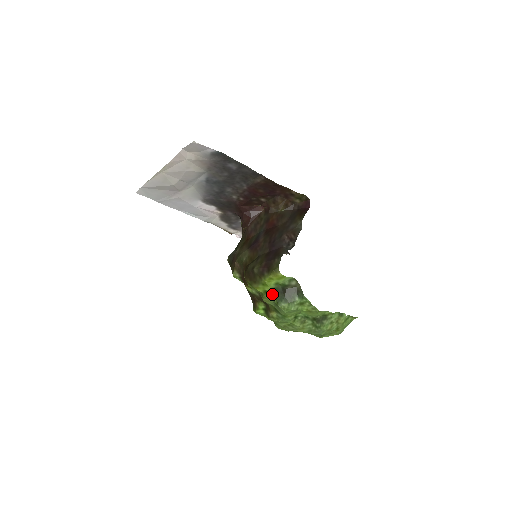
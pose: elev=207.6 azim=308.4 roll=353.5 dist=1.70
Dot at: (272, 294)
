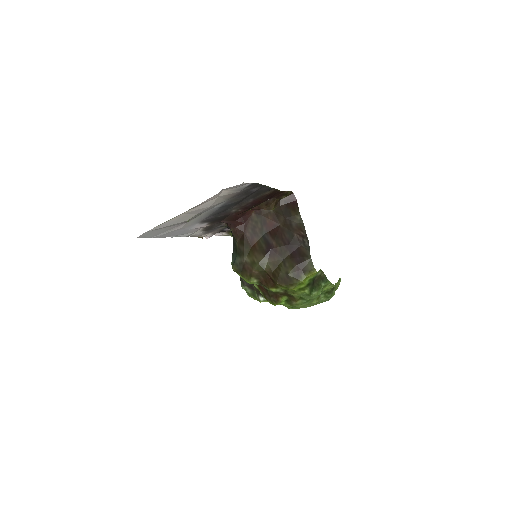
Dot at: (306, 289)
